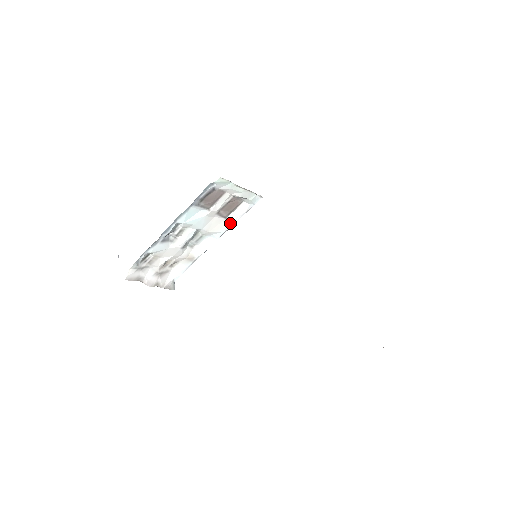
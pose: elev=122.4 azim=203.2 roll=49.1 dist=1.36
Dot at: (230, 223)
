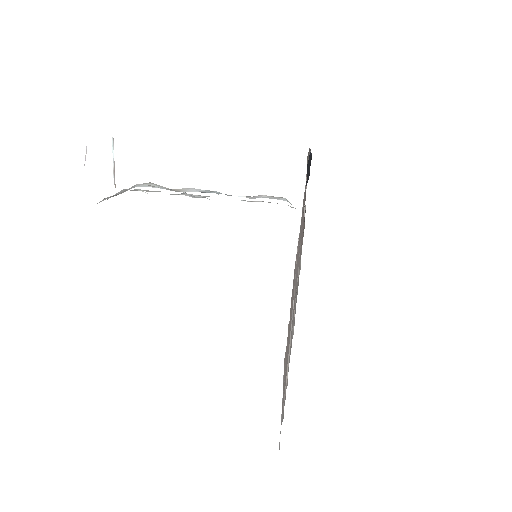
Dot at: (251, 198)
